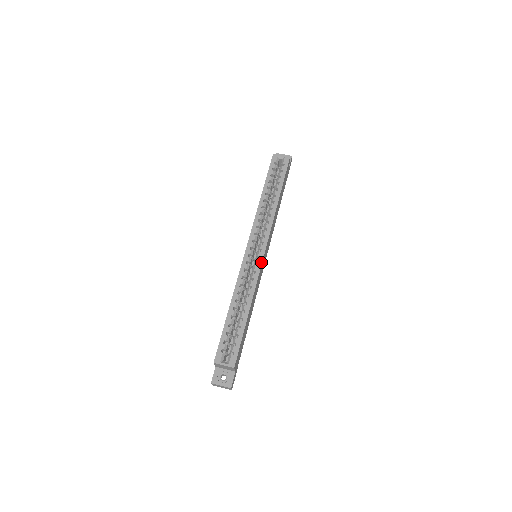
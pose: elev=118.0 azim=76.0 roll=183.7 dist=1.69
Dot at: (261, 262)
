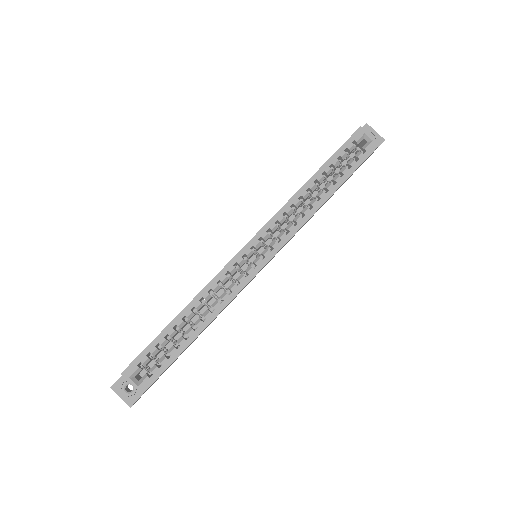
Dot at: (254, 274)
